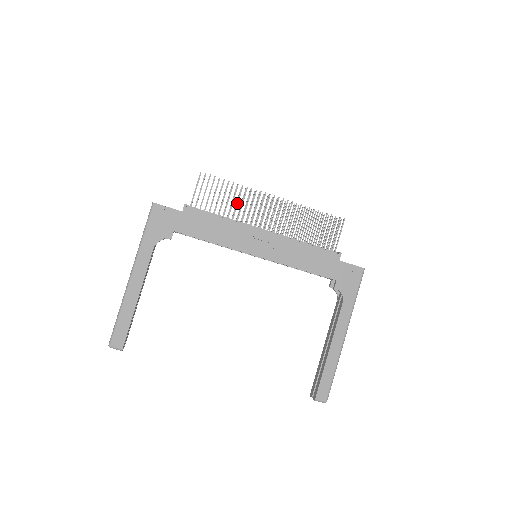
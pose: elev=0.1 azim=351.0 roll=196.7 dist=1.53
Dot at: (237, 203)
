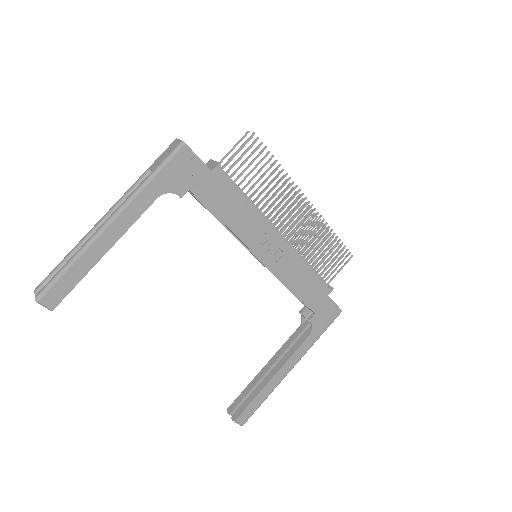
Dot at: (271, 190)
